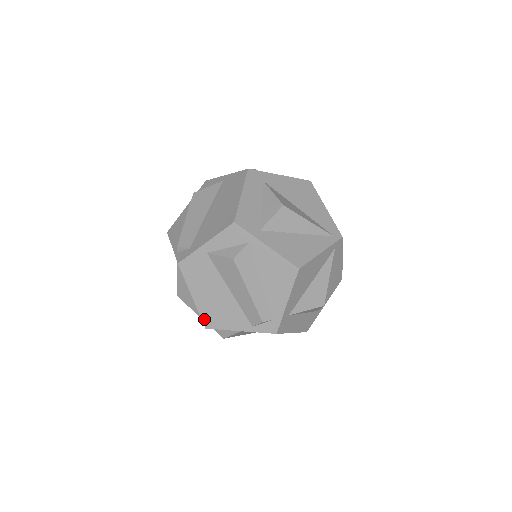
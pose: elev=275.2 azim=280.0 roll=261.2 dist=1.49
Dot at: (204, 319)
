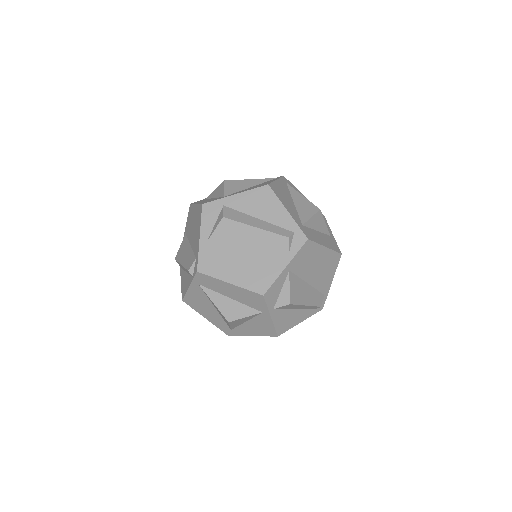
Dot at: (255, 290)
